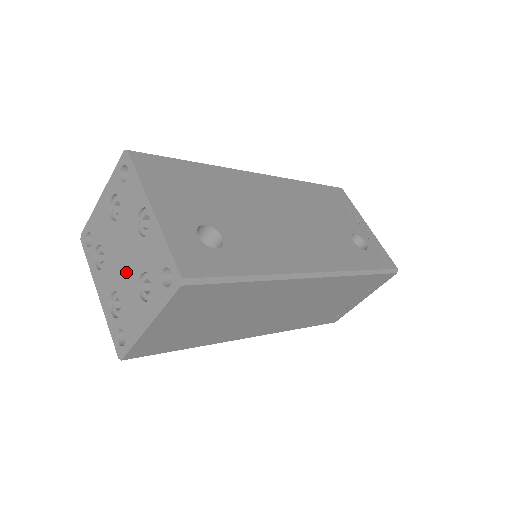
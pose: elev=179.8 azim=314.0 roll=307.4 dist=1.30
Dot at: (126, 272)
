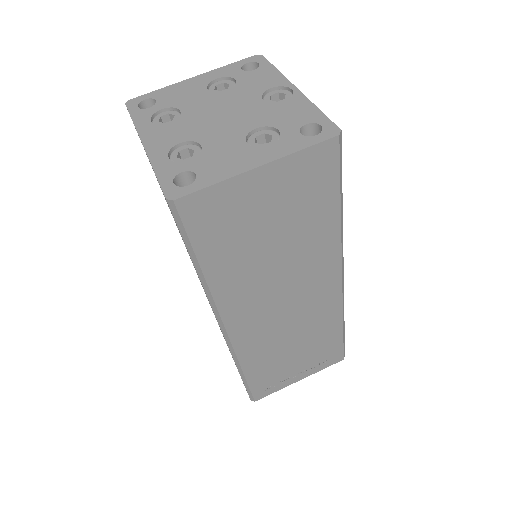
Dot at: (224, 126)
